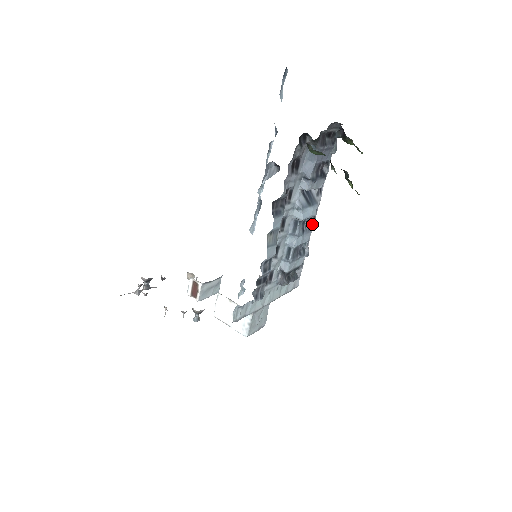
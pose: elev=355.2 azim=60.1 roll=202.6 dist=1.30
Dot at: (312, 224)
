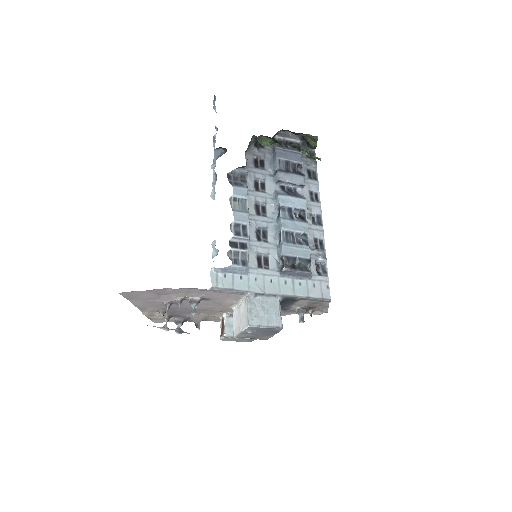
Dot at: (319, 229)
